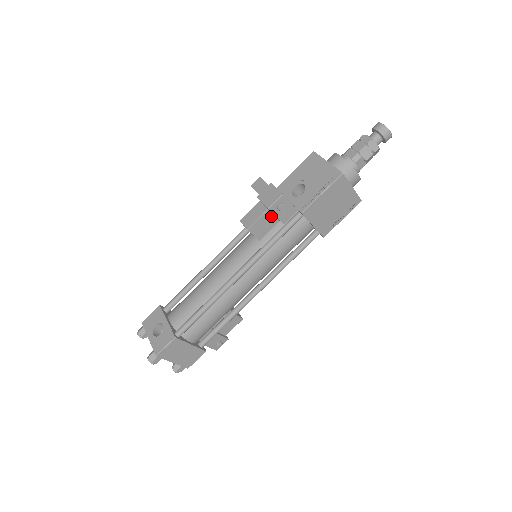
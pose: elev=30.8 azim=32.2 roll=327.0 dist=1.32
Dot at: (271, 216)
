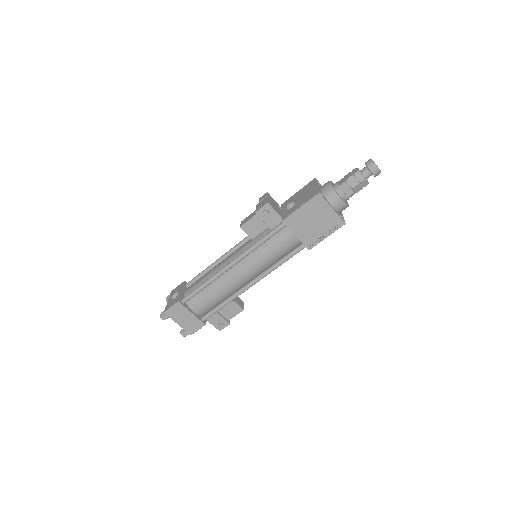
Dot at: (261, 220)
